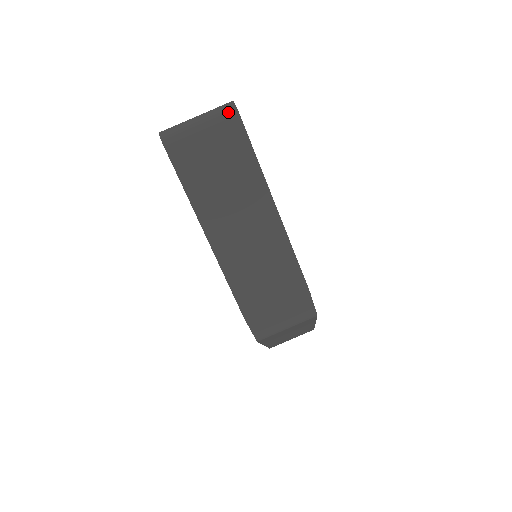
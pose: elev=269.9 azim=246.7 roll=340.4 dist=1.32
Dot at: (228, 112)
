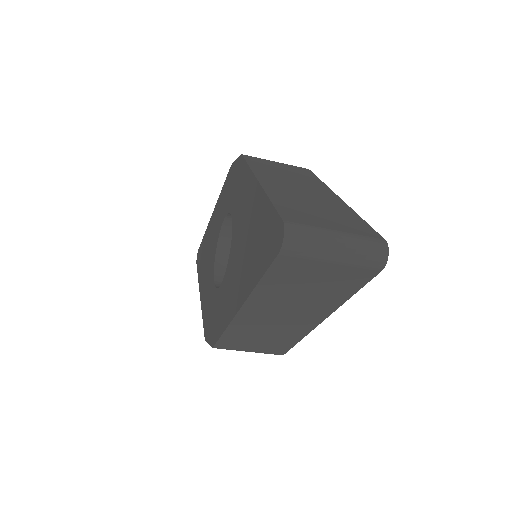
Dot at: (373, 264)
